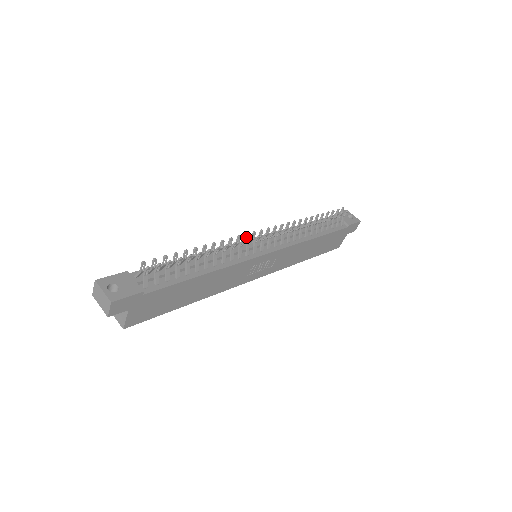
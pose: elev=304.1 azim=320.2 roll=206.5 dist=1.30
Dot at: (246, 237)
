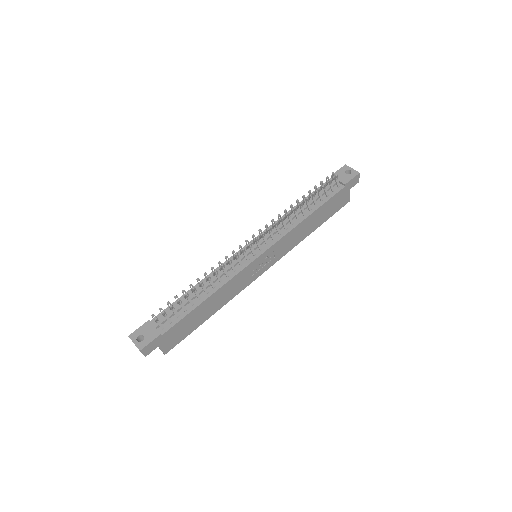
Dot at: occluded
